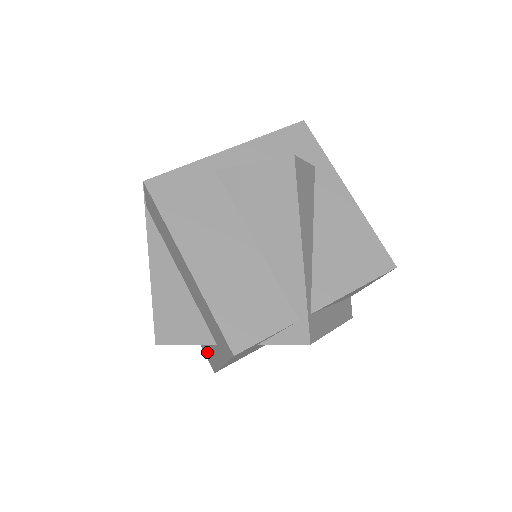
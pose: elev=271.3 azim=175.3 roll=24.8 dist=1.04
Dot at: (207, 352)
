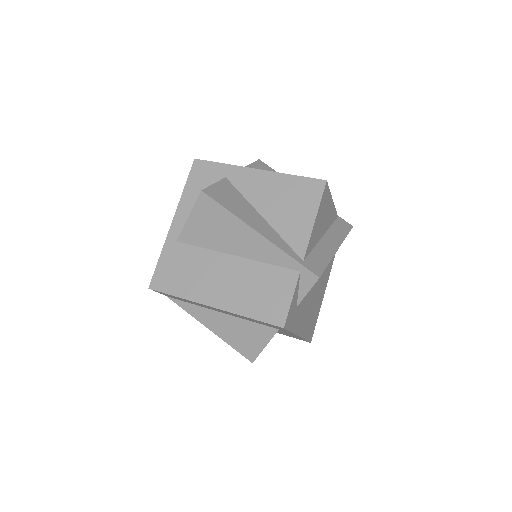
Dot at: (291, 336)
